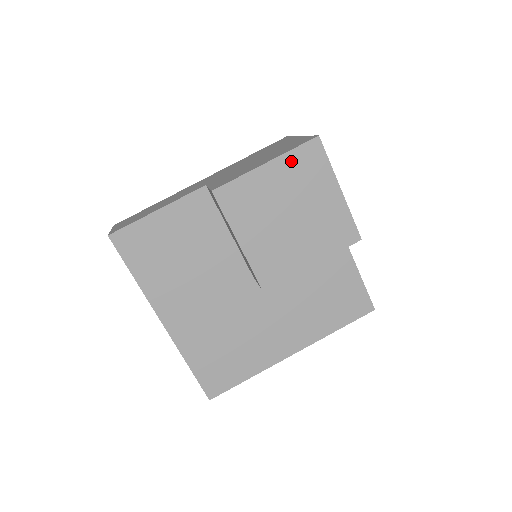
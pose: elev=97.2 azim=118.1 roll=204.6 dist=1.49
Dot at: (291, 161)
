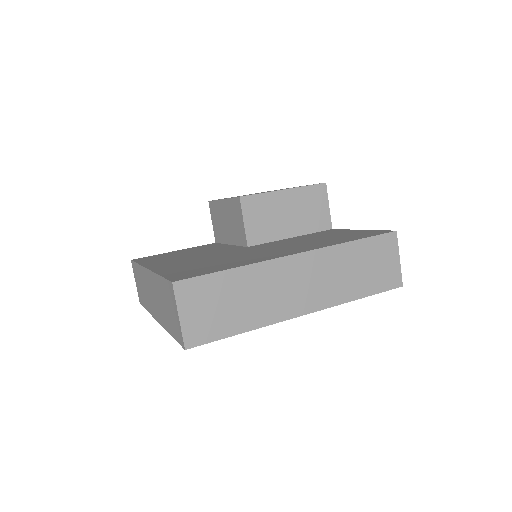
Dot at: occluded
